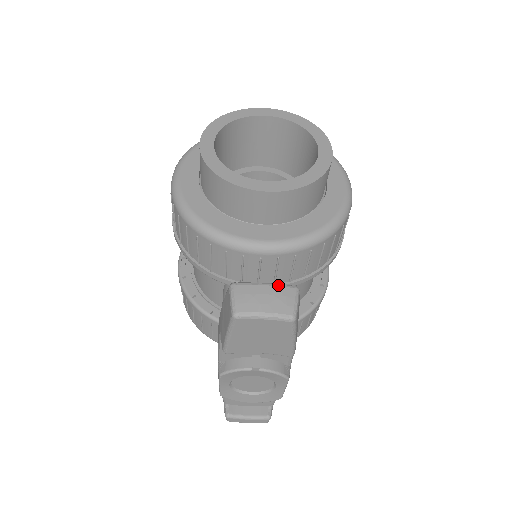
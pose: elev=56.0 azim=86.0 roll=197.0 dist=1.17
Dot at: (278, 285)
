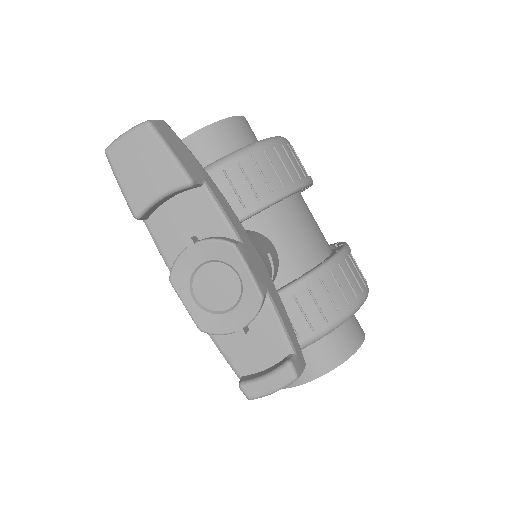
Dot at: occluded
